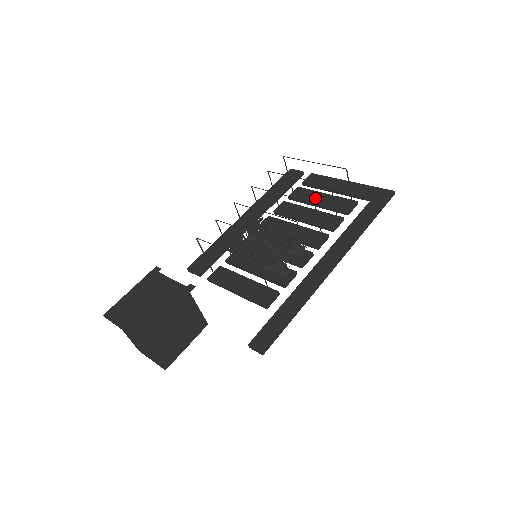
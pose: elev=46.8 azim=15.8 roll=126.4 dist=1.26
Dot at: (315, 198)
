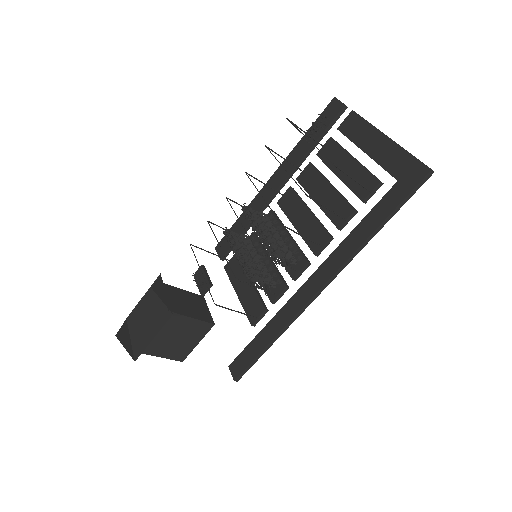
Dot at: (339, 164)
